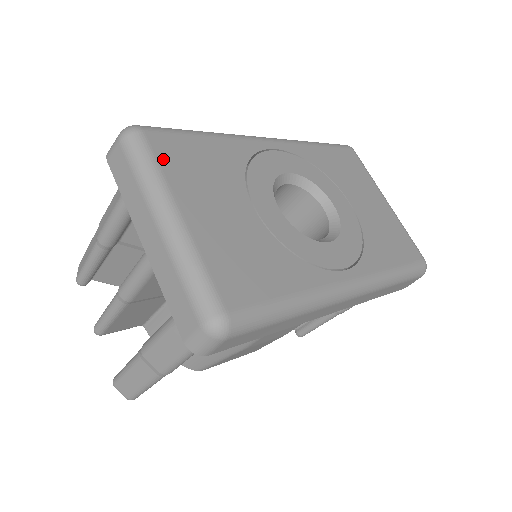
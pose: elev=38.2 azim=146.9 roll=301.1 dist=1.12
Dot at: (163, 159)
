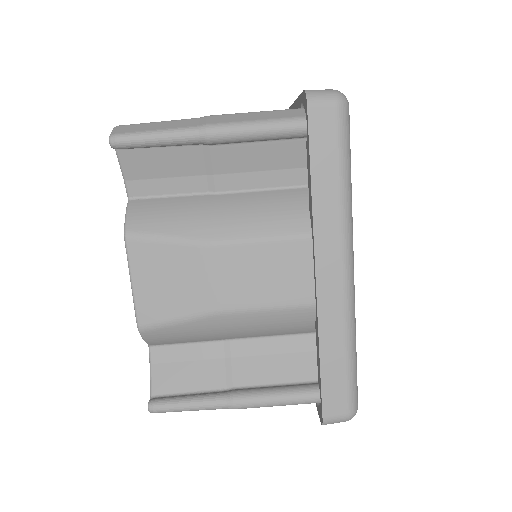
Dot at: occluded
